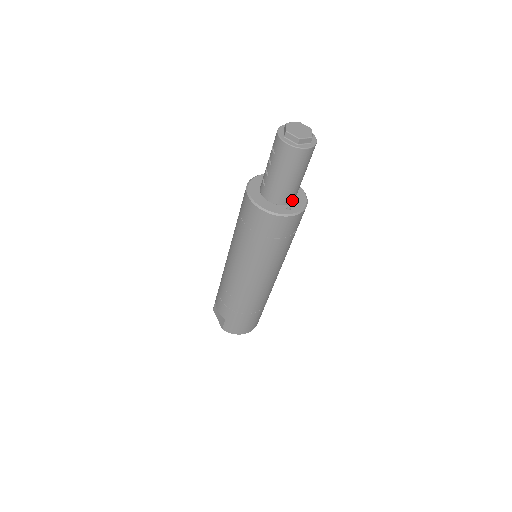
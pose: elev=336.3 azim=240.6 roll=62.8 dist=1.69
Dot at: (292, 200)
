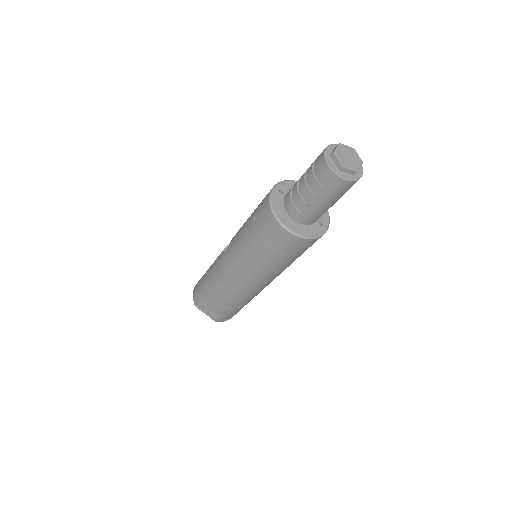
Dot at: occluded
